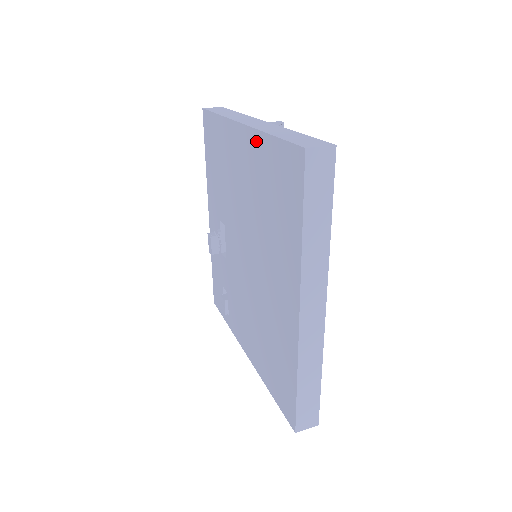
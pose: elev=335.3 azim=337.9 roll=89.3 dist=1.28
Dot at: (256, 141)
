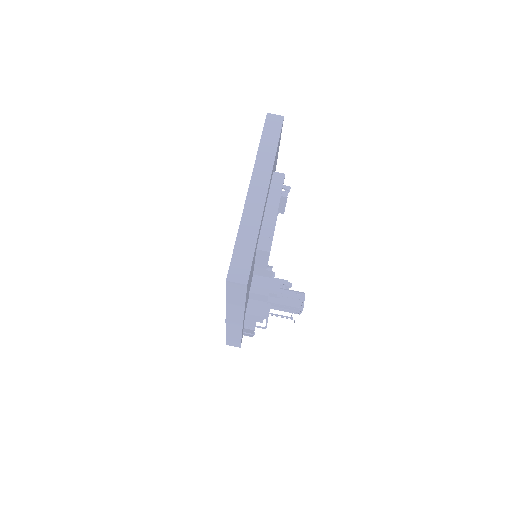
Dot at: occluded
